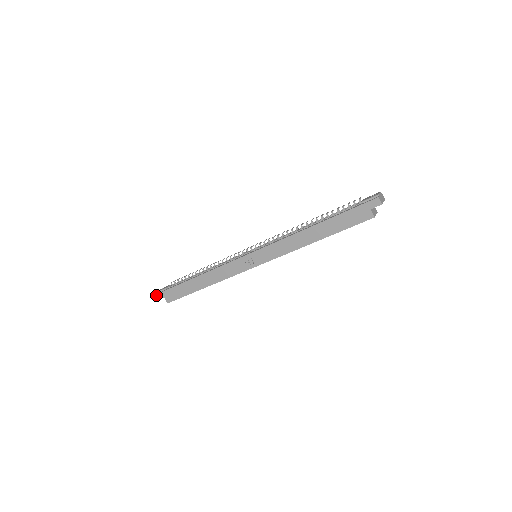
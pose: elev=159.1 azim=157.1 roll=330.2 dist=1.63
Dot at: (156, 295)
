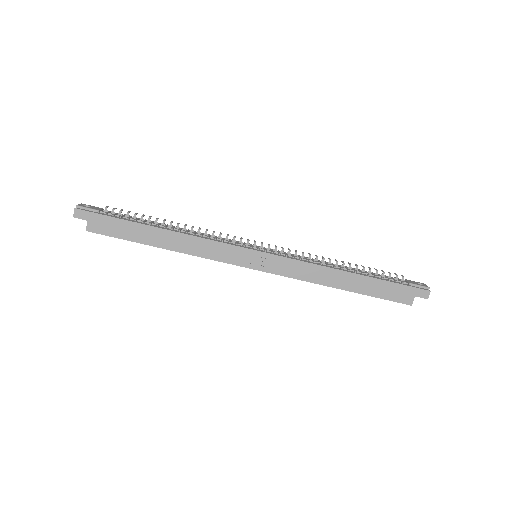
Dot at: (76, 209)
